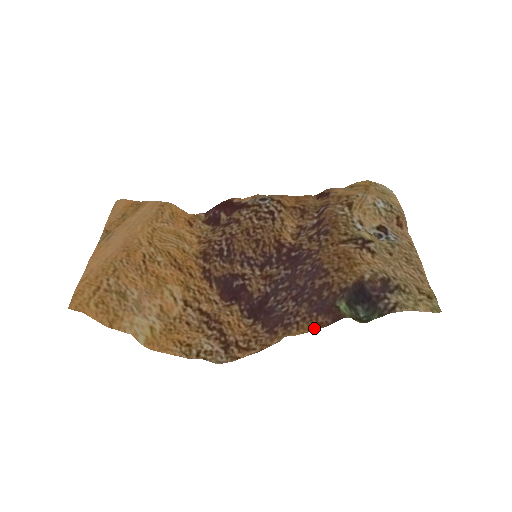
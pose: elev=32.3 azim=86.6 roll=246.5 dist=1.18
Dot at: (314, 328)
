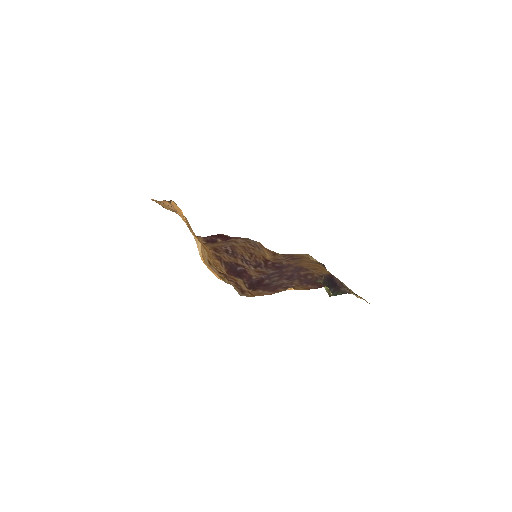
Dot at: (307, 289)
